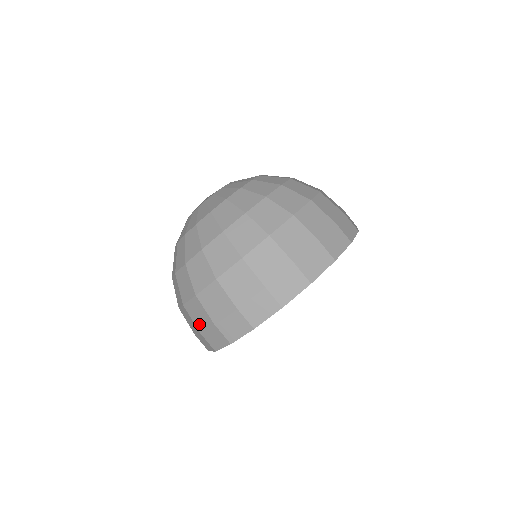
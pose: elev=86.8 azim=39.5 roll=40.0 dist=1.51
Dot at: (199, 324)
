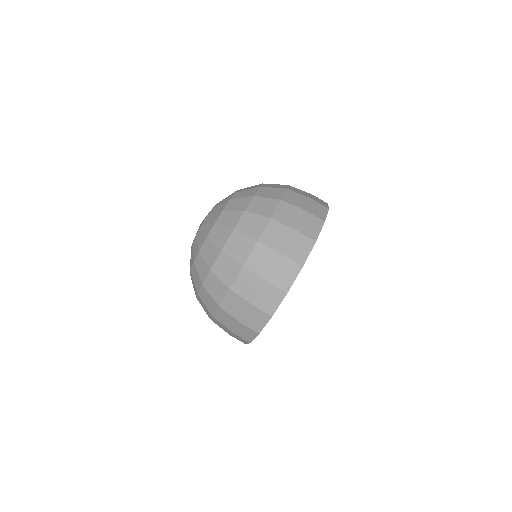
Dot at: (251, 296)
